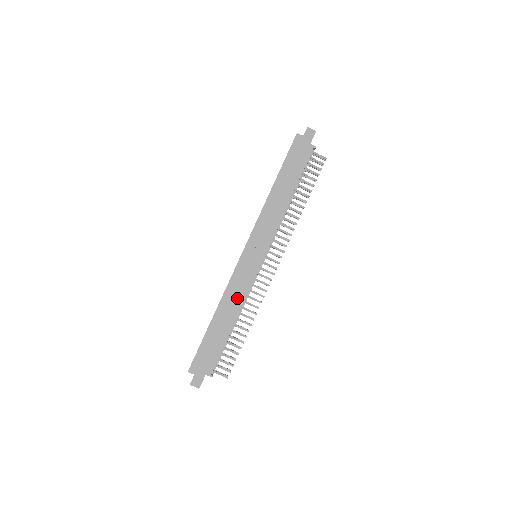
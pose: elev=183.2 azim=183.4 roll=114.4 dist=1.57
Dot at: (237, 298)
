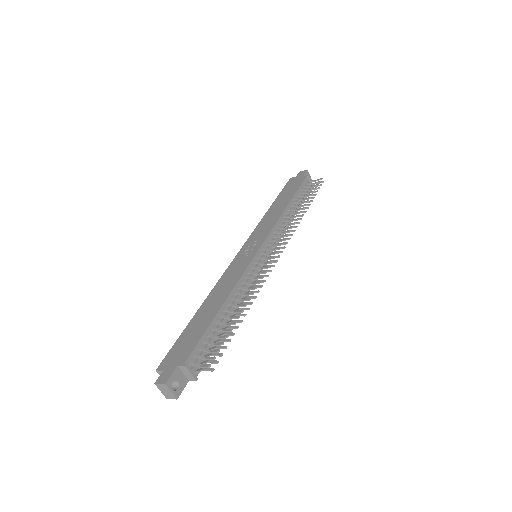
Dot at: (228, 285)
